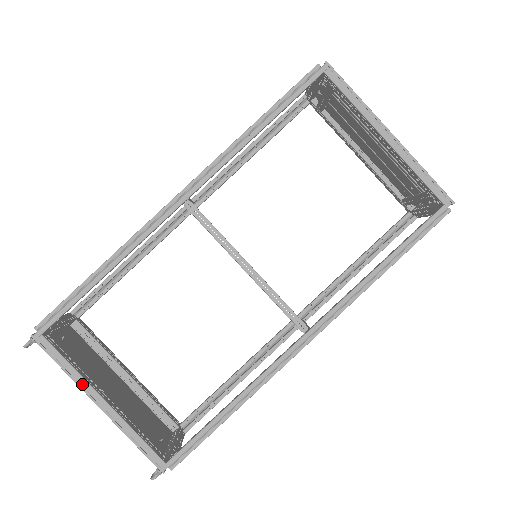
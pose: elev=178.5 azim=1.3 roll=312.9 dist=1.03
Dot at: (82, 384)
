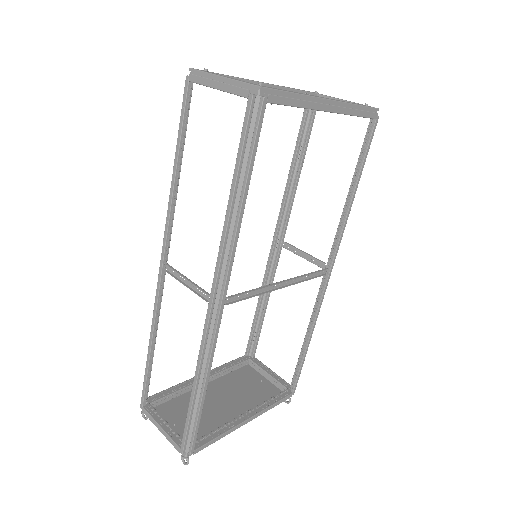
Dot at: occluded
